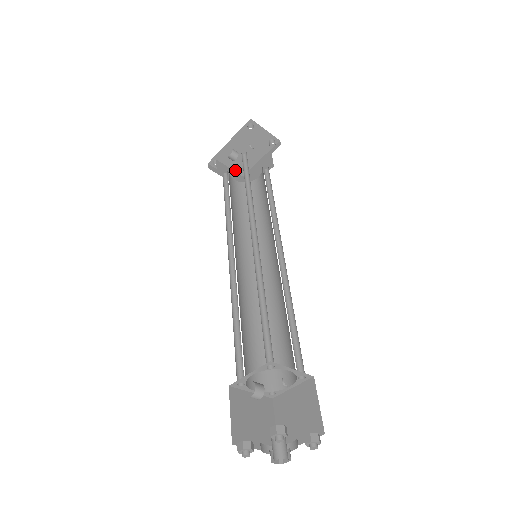
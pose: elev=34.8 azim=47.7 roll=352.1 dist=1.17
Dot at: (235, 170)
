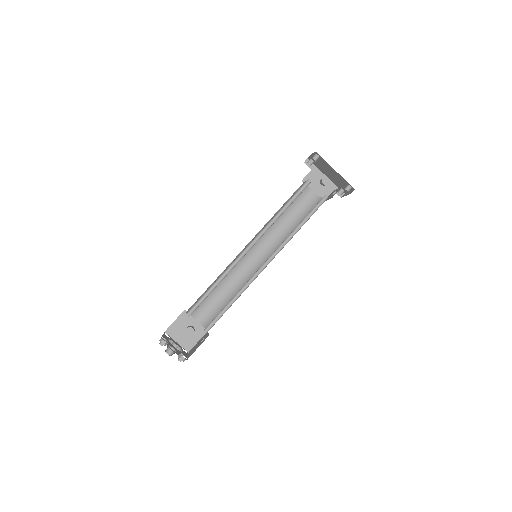
Dot at: (316, 162)
